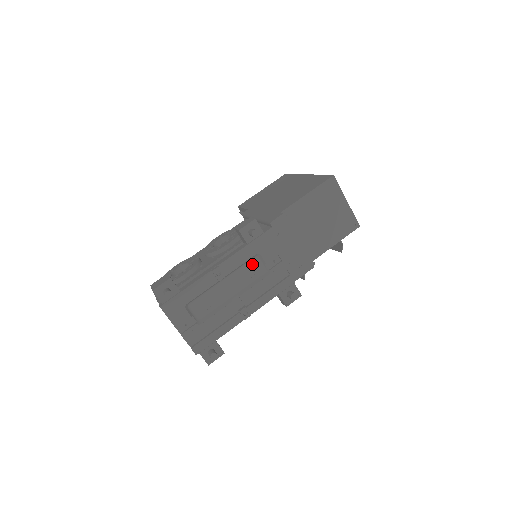
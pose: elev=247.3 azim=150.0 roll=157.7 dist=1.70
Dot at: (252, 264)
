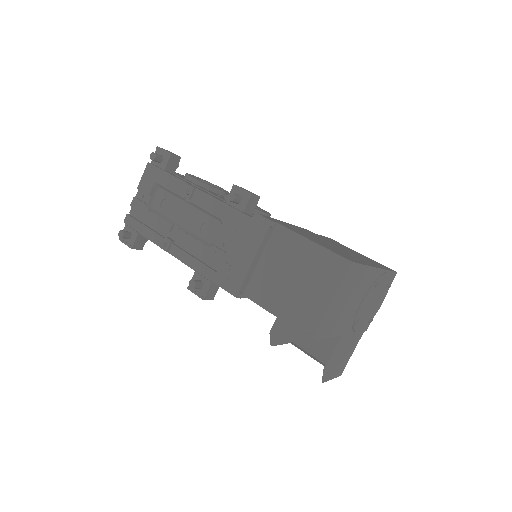
Dot at: (213, 224)
